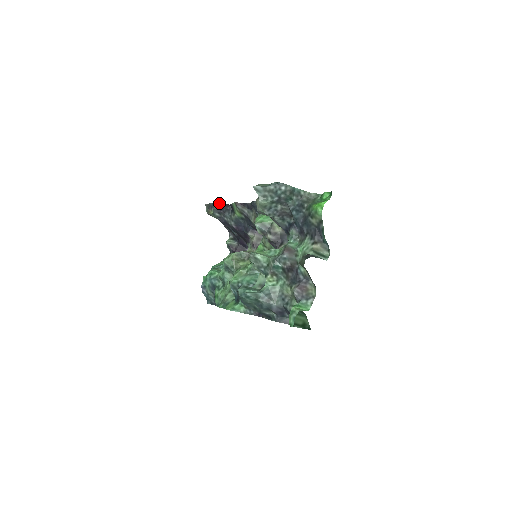
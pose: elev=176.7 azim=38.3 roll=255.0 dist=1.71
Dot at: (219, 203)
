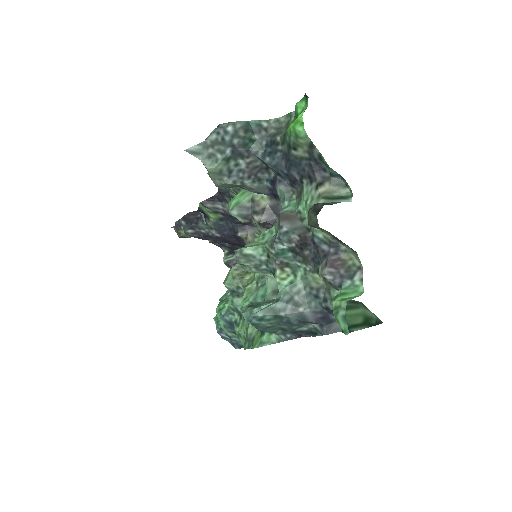
Dot at: (184, 215)
